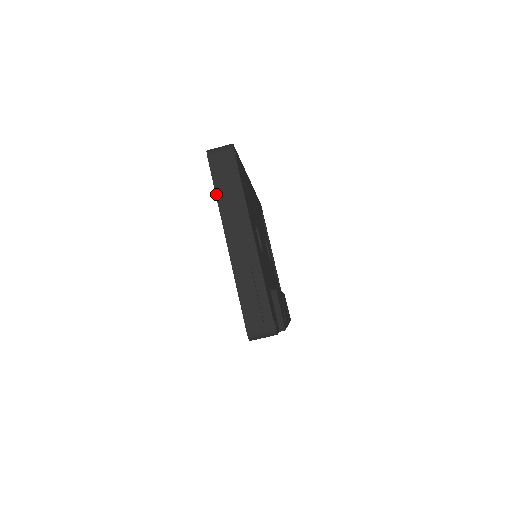
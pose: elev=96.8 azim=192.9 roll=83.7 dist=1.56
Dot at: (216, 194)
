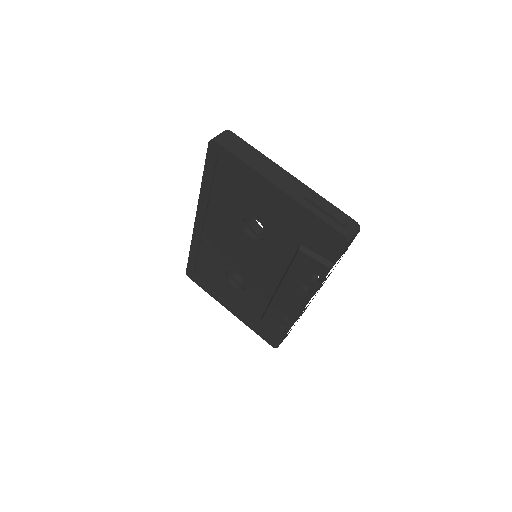
Dot at: (243, 161)
